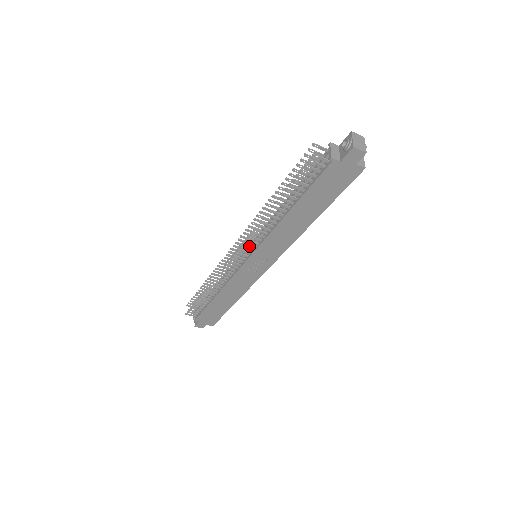
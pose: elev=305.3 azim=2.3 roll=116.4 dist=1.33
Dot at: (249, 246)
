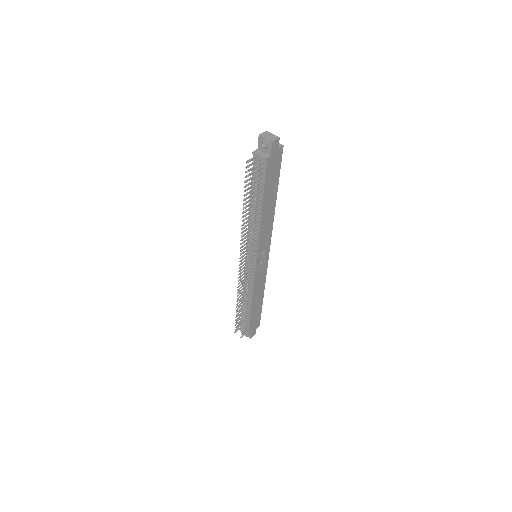
Dot at: occluded
